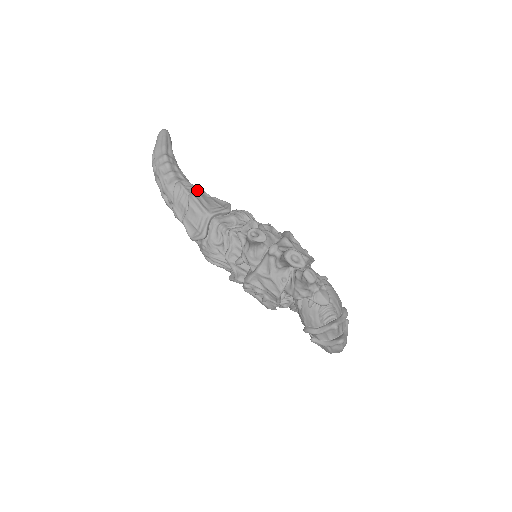
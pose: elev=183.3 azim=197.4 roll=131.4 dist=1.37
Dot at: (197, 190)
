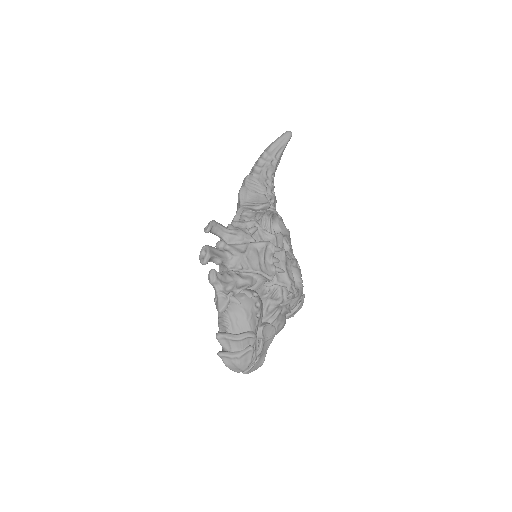
Dot at: (256, 185)
